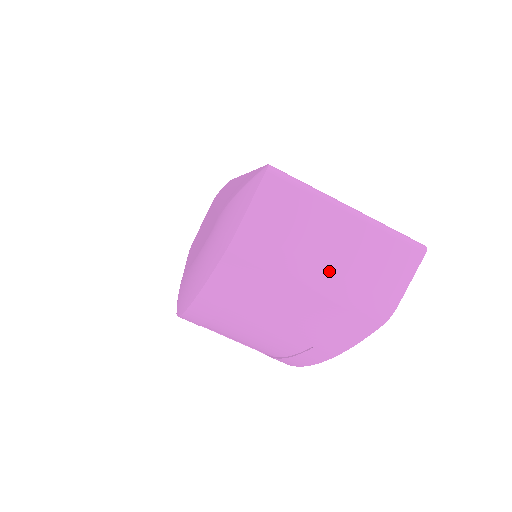
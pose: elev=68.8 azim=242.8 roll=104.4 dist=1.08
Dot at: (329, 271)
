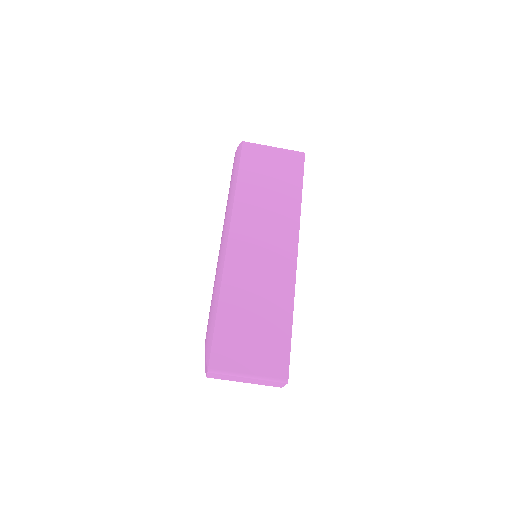
Dot at: occluded
